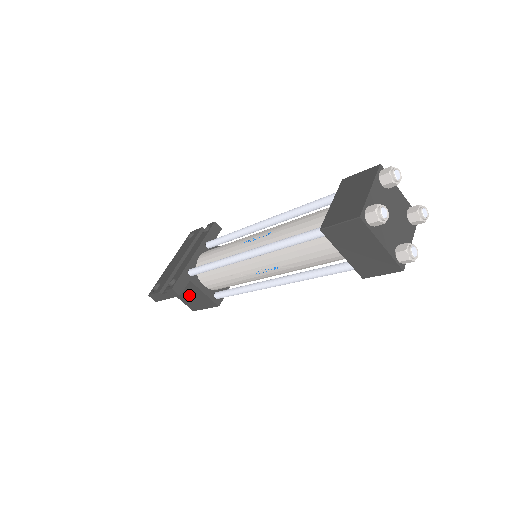
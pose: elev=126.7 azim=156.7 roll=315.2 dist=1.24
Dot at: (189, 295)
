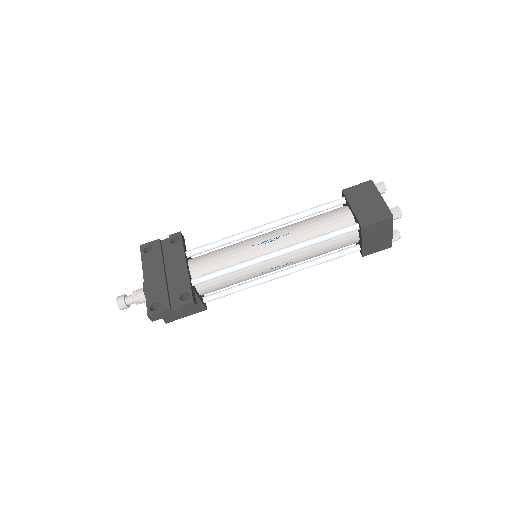
Dot at: occluded
